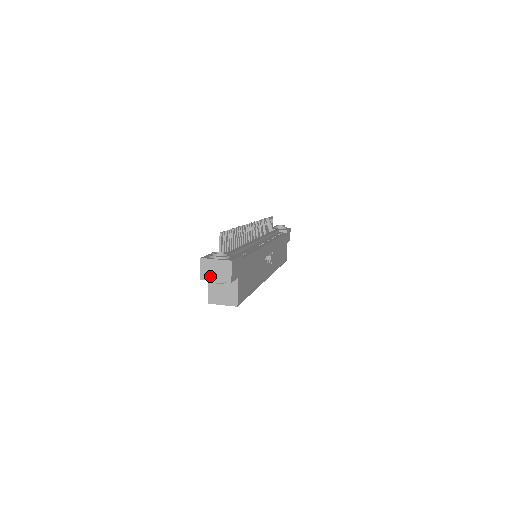
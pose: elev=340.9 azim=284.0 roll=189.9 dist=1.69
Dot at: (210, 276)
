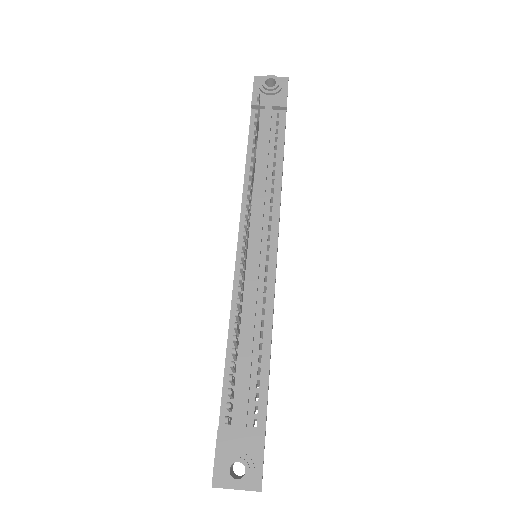
Dot at: occluded
